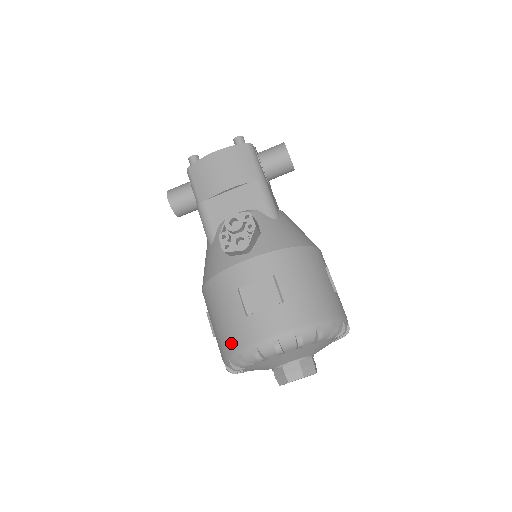
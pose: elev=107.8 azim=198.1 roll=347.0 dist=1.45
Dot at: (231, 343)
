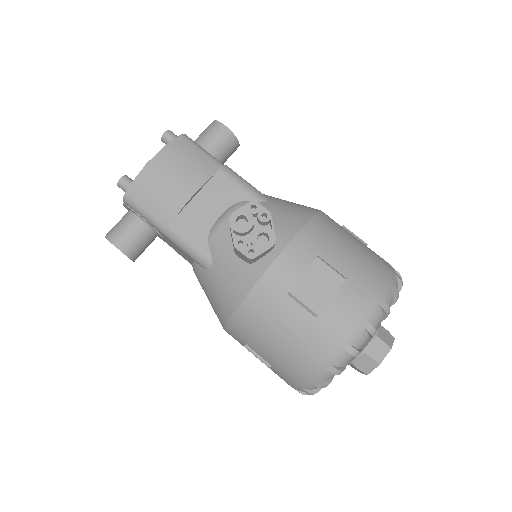
Dot at: (311, 358)
